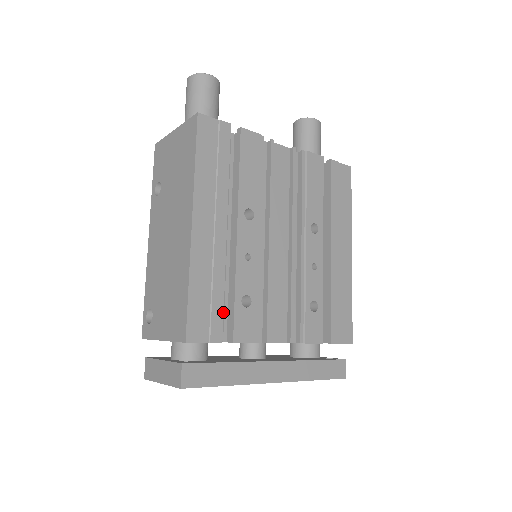
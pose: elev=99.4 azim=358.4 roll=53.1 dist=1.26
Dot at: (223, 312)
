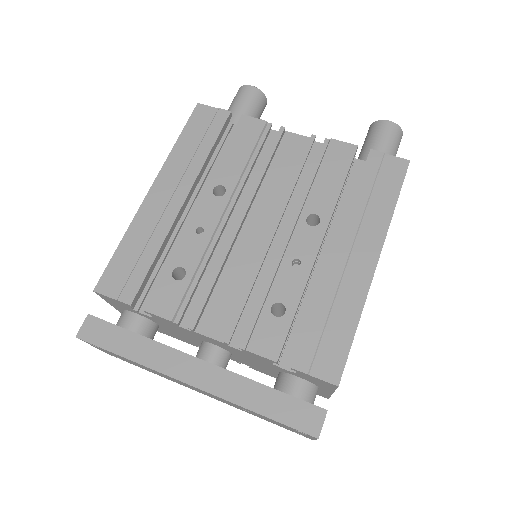
Dot at: (146, 276)
